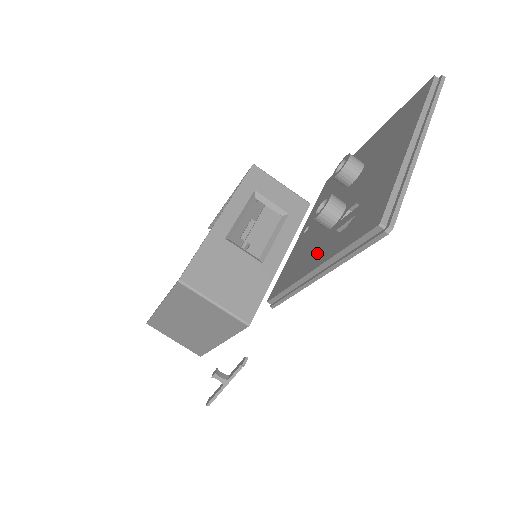
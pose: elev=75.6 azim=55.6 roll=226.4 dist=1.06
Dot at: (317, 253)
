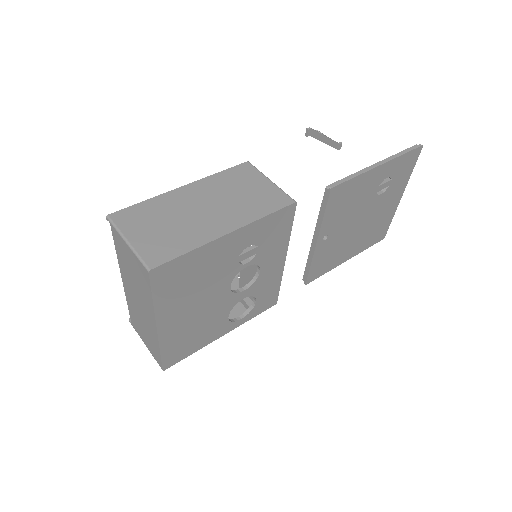
Dot at: occluded
